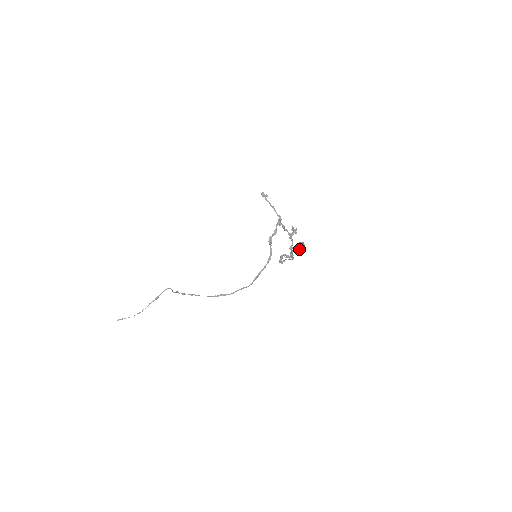
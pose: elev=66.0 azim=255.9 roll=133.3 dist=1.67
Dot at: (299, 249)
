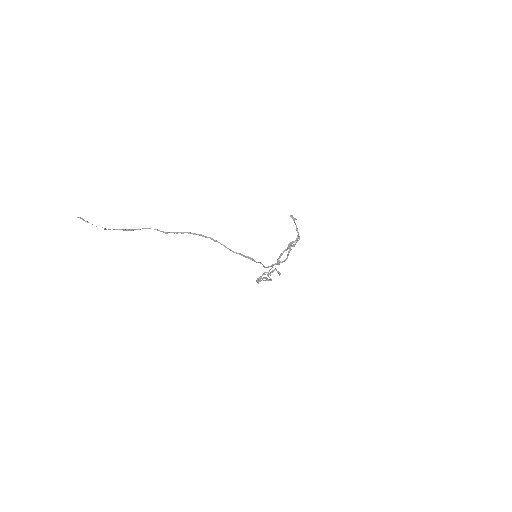
Dot at: (258, 282)
